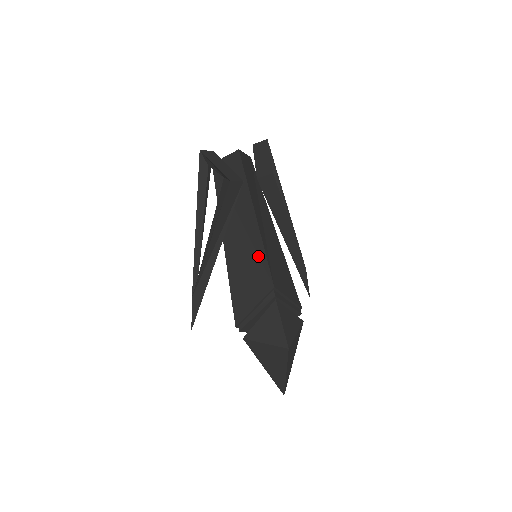
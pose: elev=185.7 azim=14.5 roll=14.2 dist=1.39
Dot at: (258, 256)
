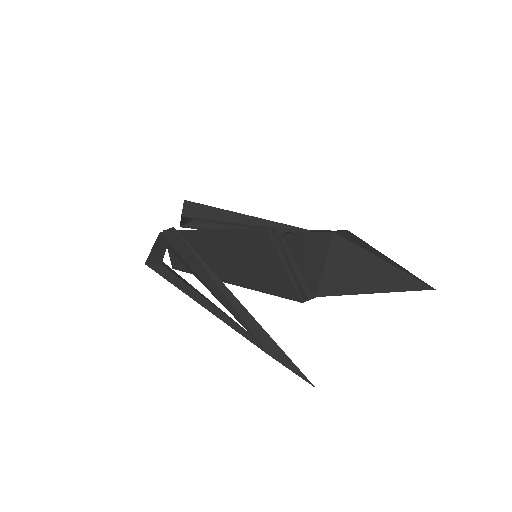
Dot at: (239, 241)
